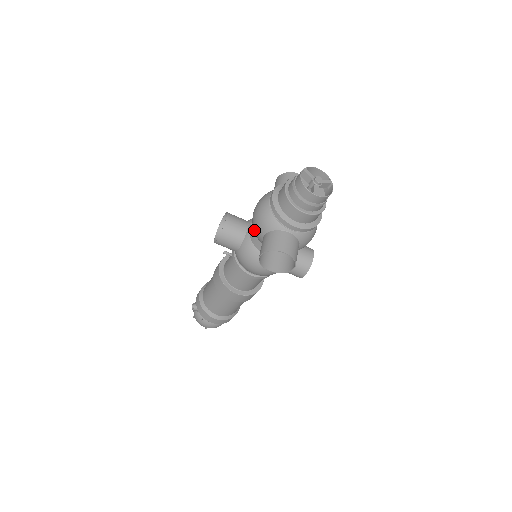
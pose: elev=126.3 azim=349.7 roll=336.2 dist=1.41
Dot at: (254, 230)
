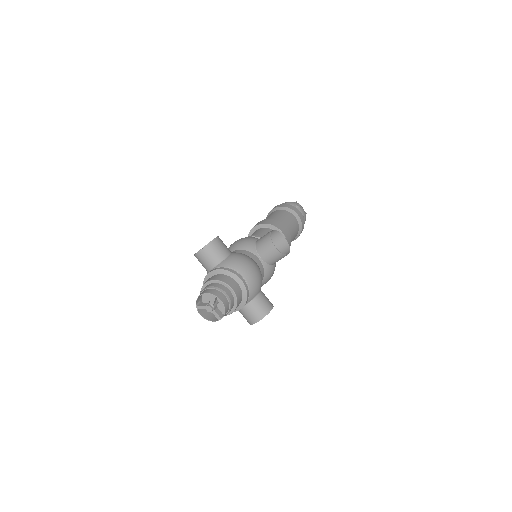
Dot at: occluded
